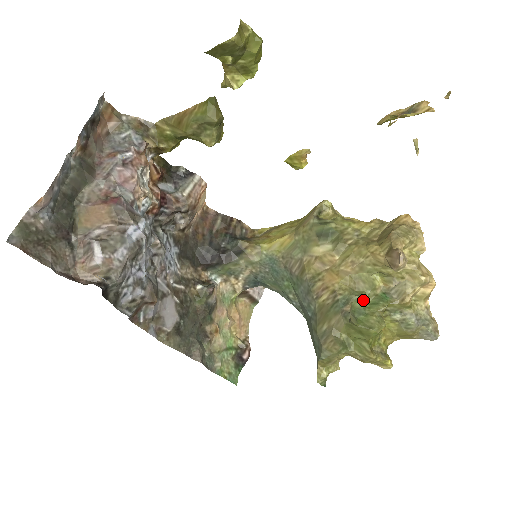
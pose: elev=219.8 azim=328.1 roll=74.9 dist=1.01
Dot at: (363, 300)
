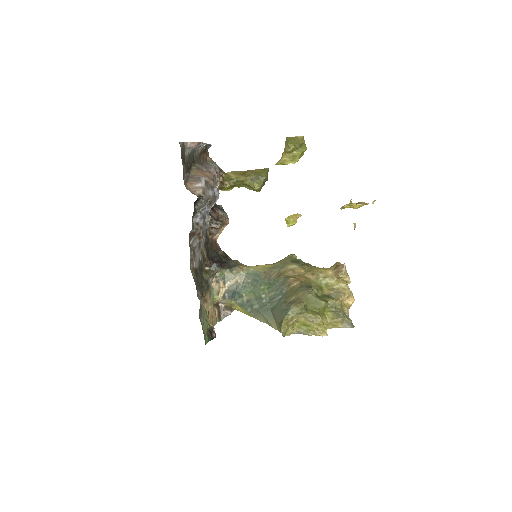
Dot at: (317, 291)
